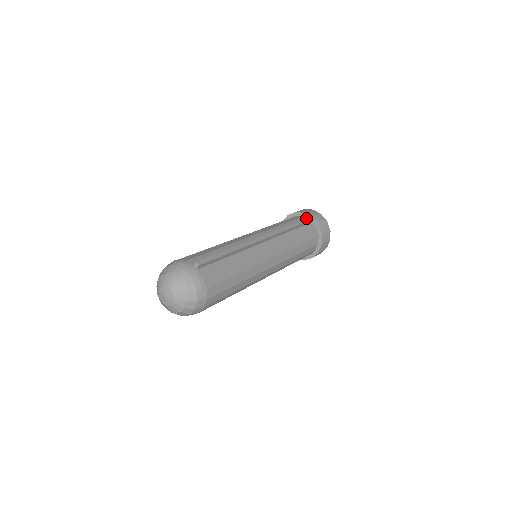
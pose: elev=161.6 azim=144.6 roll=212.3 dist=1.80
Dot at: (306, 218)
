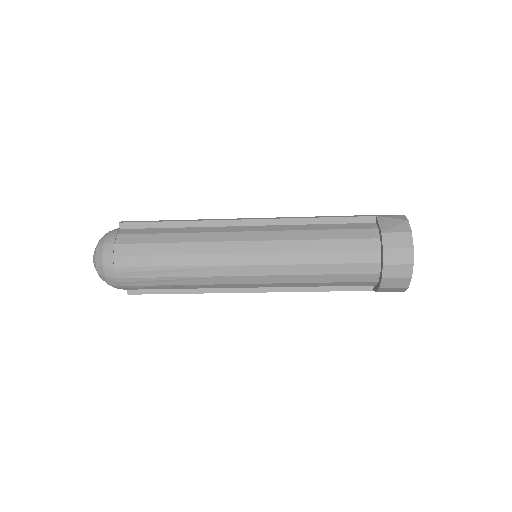
Dot at: (359, 215)
